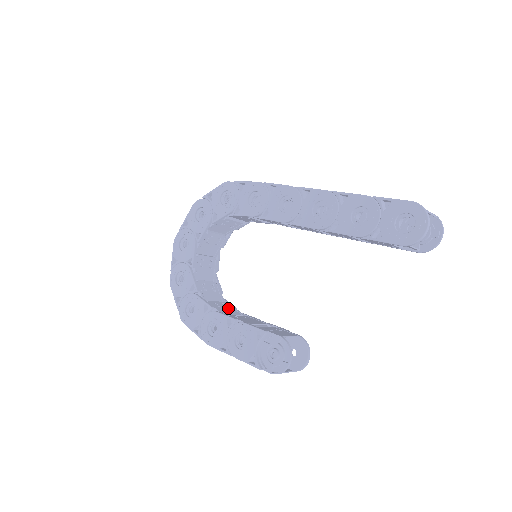
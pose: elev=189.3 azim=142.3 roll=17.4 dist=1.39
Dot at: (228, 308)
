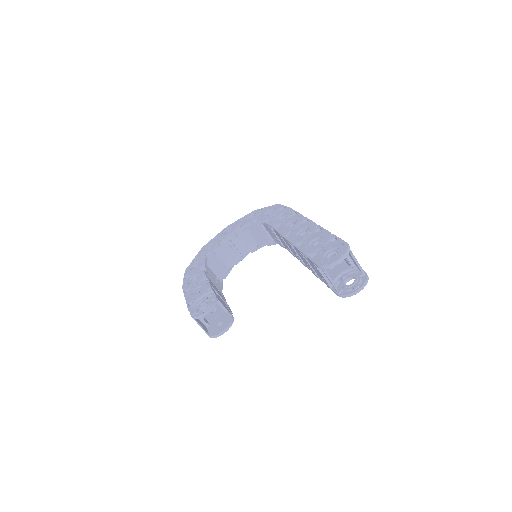
Dot at: (216, 281)
